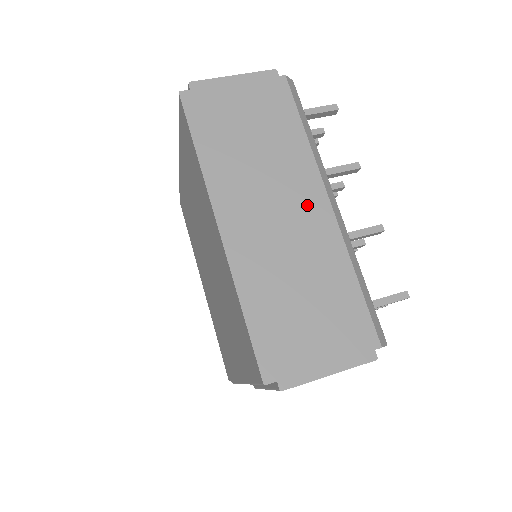
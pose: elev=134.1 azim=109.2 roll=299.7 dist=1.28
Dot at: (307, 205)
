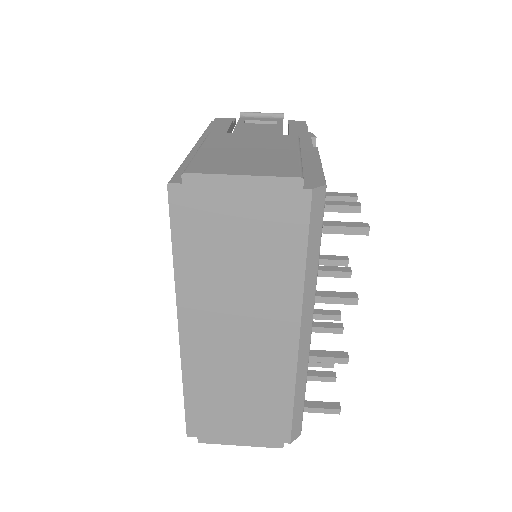
Dot at: (274, 335)
